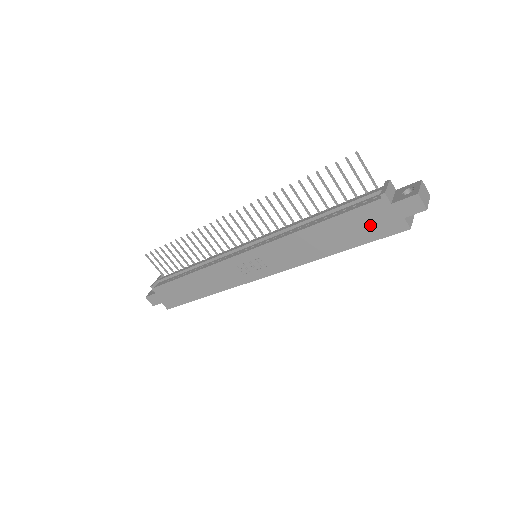
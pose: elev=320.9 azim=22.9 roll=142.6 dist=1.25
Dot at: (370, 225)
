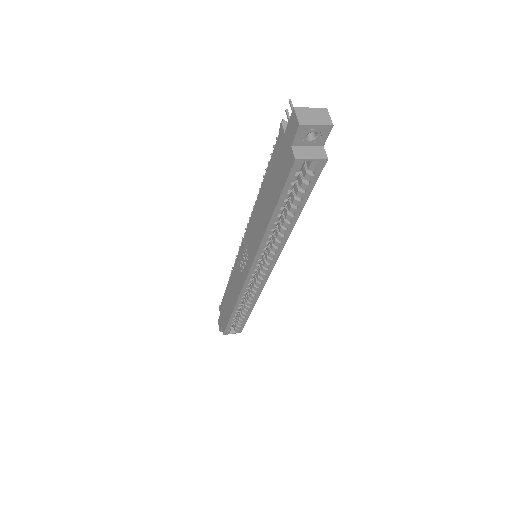
Dot at: (279, 170)
